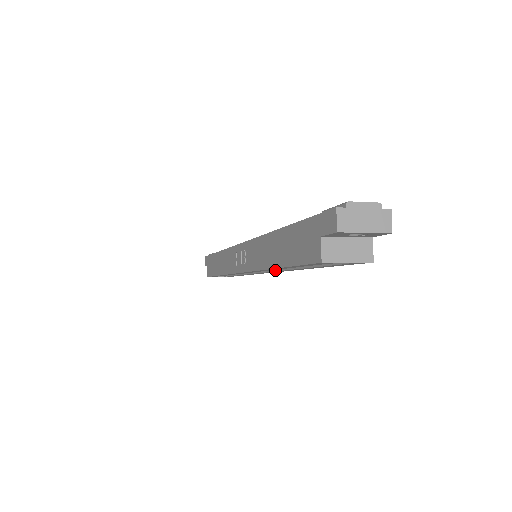
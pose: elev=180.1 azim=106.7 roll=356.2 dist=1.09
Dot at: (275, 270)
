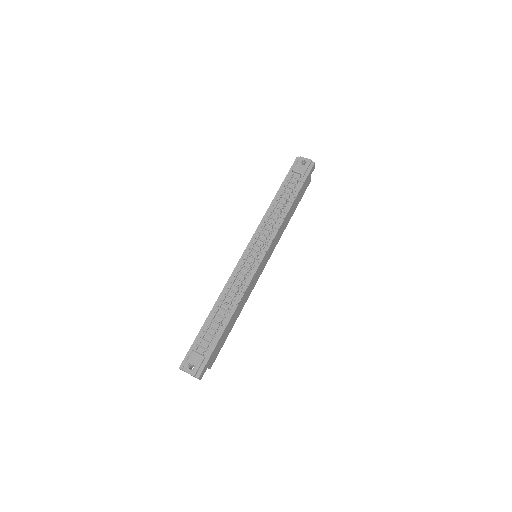
Dot at: occluded
